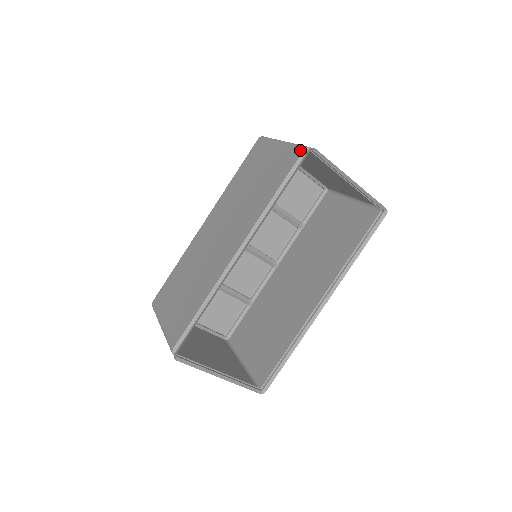
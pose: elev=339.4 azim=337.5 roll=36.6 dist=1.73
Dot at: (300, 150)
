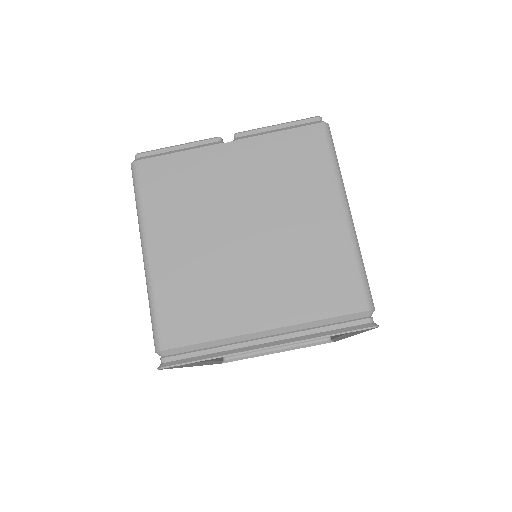
Dot at: (154, 343)
